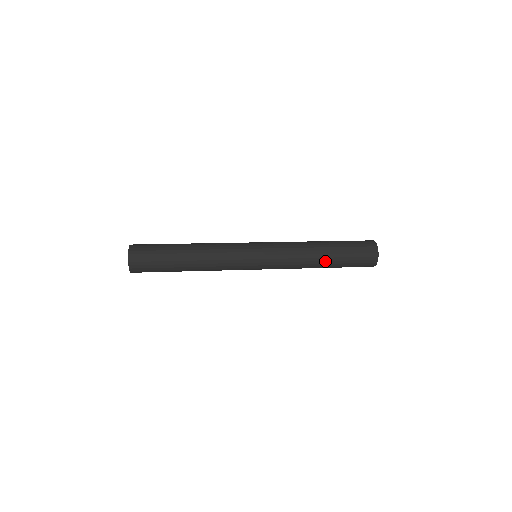
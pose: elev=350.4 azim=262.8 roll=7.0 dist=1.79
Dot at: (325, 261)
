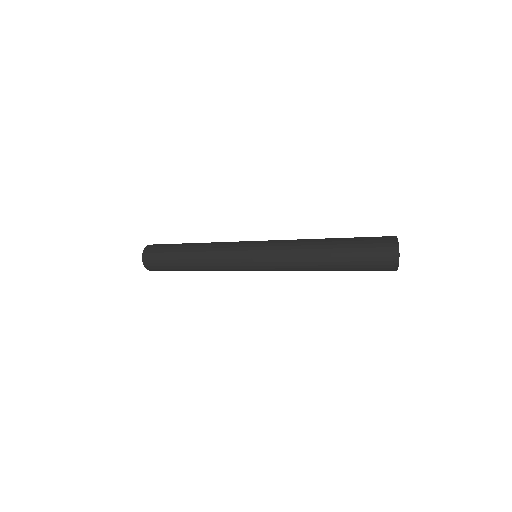
Dot at: (326, 270)
